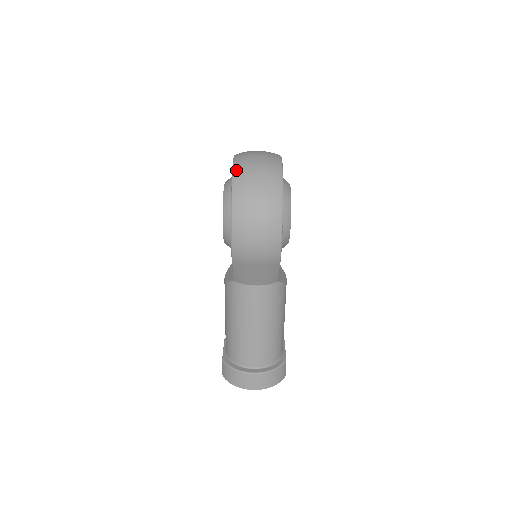
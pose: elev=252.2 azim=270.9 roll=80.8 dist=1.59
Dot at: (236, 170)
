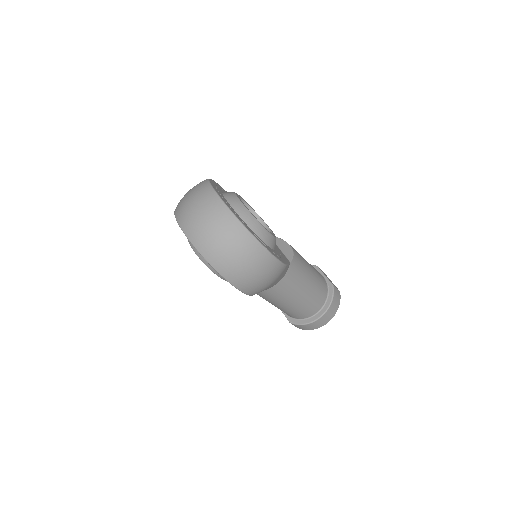
Dot at: (197, 245)
